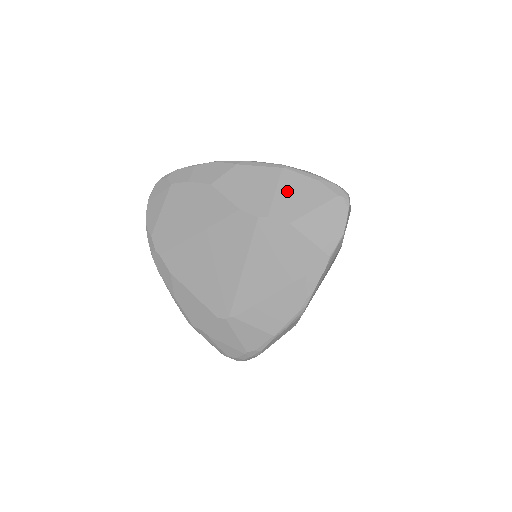
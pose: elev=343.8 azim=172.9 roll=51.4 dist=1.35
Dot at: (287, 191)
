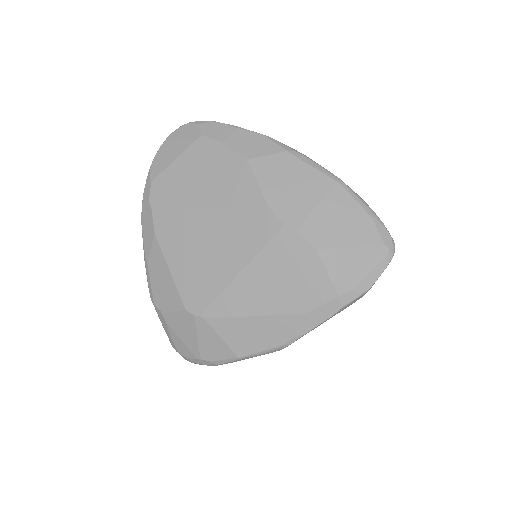
Dot at: (330, 211)
